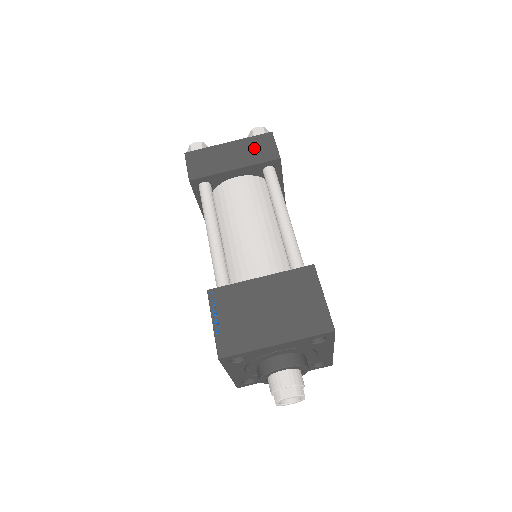
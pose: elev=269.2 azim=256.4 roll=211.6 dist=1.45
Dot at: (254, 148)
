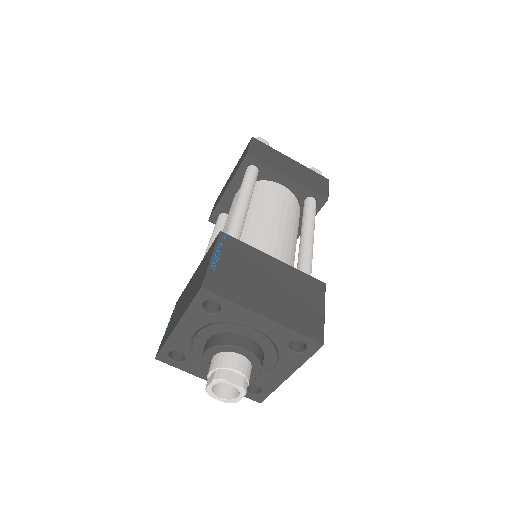
Dot at: (311, 177)
